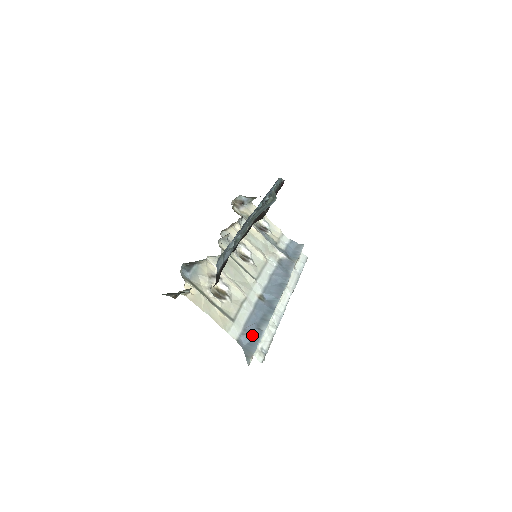
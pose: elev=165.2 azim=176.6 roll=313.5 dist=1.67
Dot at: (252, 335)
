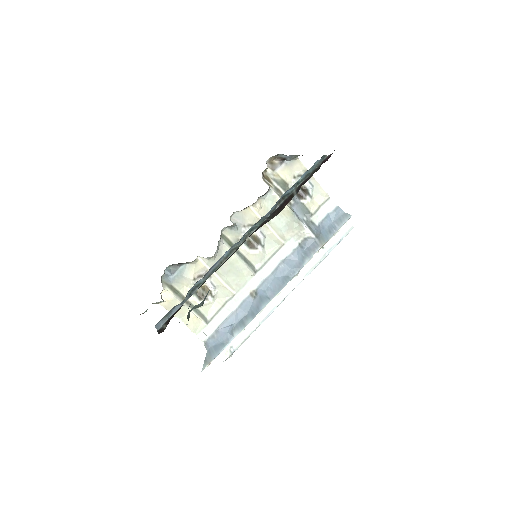
Dot at: (221, 339)
